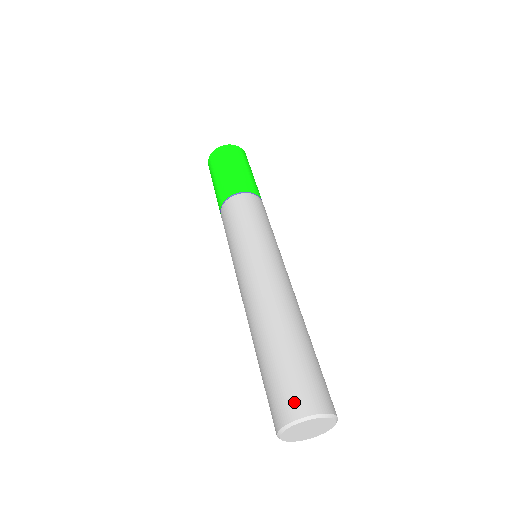
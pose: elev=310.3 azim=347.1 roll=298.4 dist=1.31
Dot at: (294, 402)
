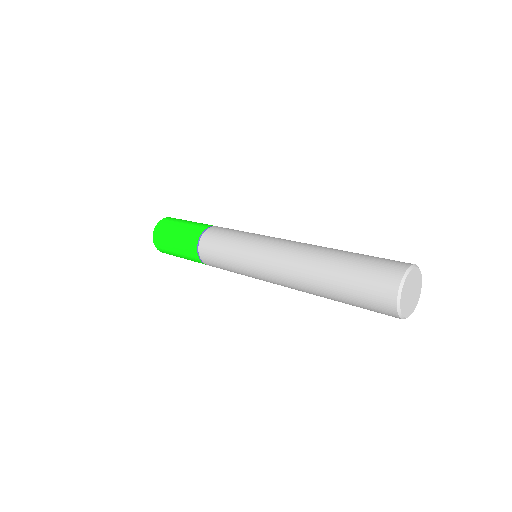
Dot at: (387, 276)
